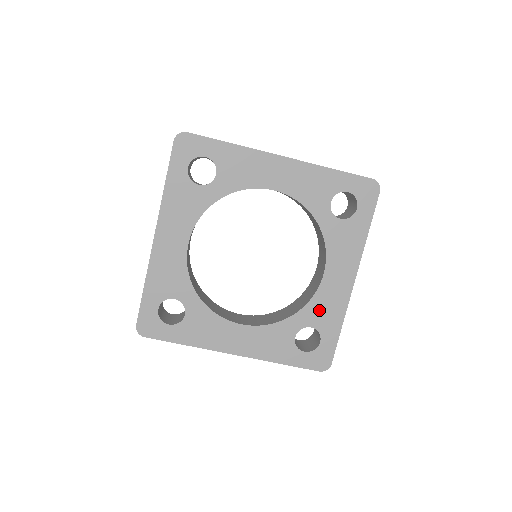
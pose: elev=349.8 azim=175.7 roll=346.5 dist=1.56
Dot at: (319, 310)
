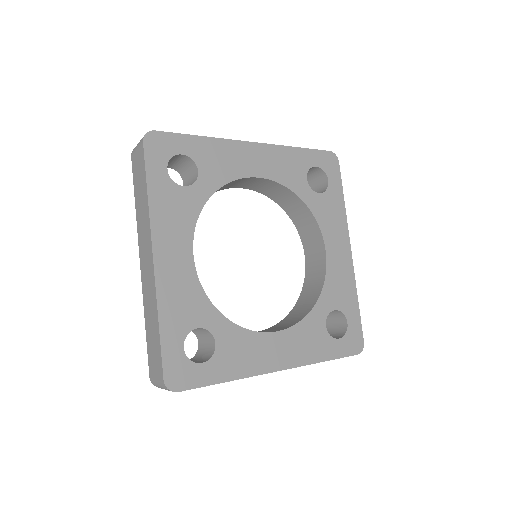
Dot at: (335, 289)
